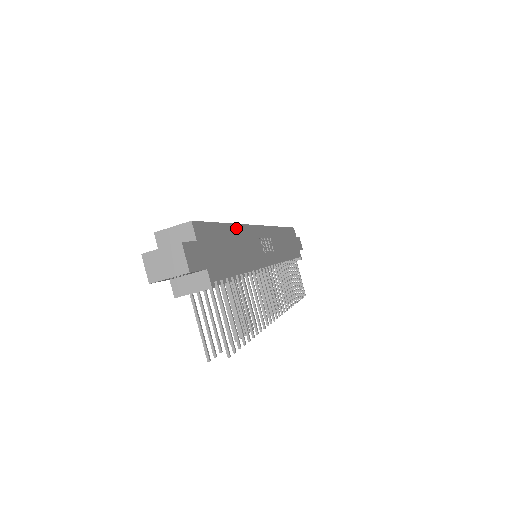
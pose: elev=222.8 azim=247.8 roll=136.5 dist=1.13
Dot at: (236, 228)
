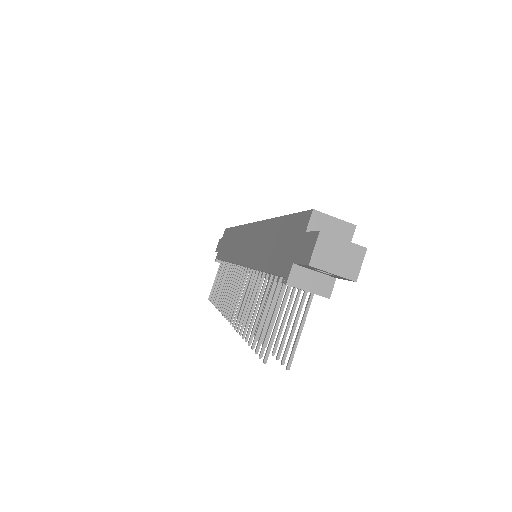
Dot at: occluded
